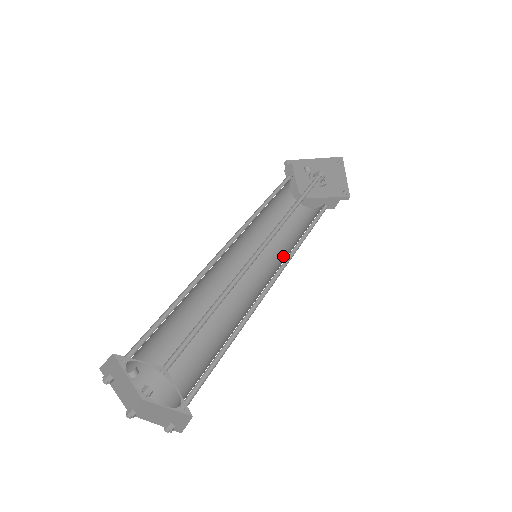
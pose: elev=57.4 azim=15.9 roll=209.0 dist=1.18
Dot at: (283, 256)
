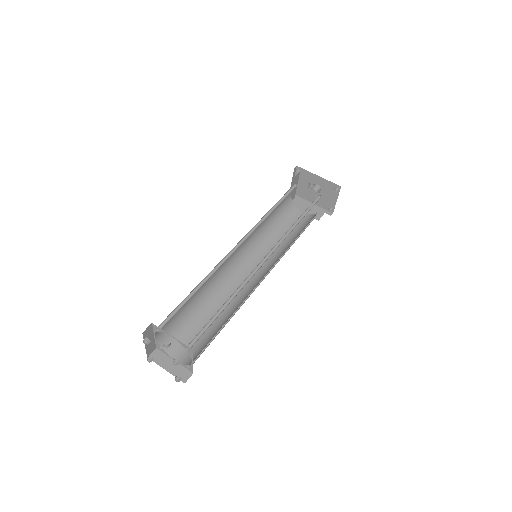
Dot at: (272, 255)
